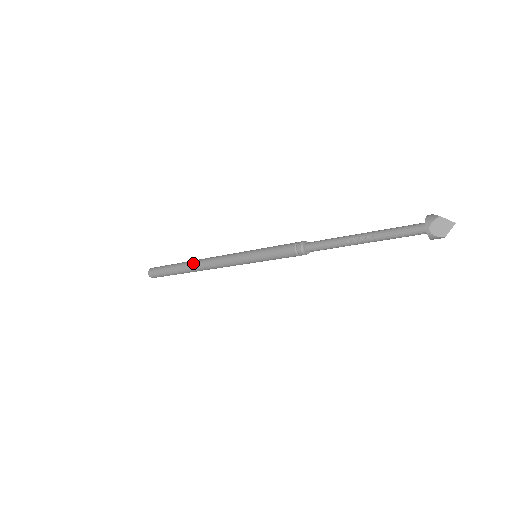
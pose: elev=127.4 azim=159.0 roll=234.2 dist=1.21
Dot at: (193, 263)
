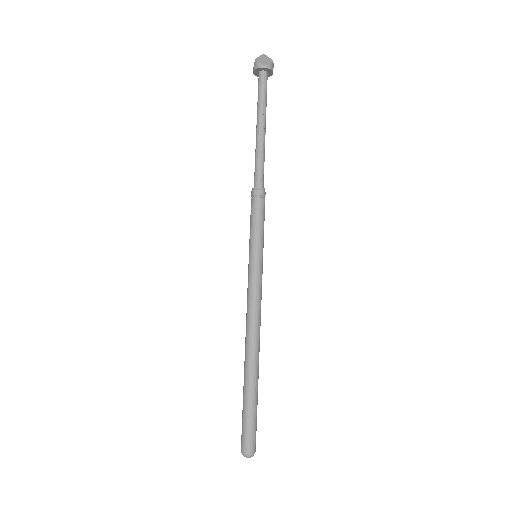
Dot at: (247, 355)
